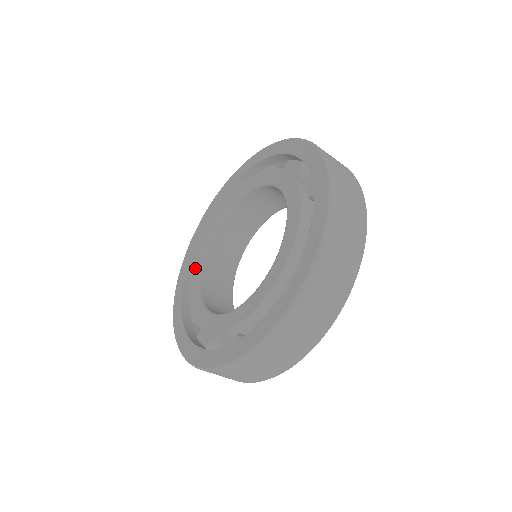
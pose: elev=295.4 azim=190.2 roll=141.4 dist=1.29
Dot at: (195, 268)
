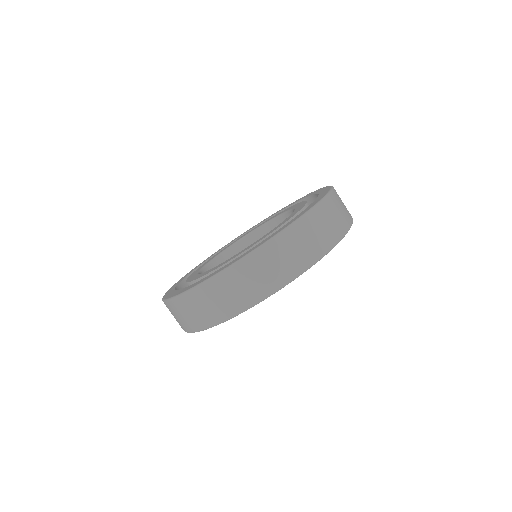
Dot at: (254, 228)
